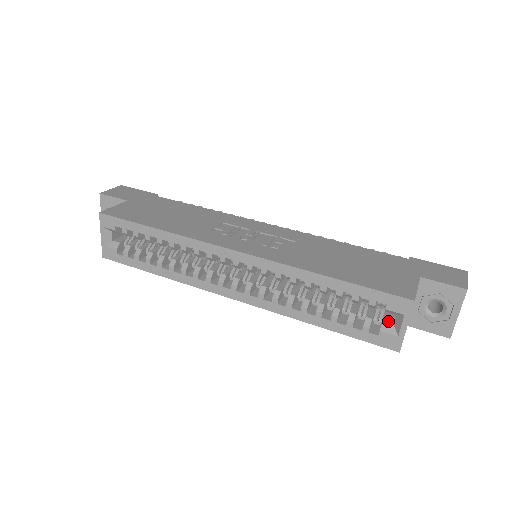
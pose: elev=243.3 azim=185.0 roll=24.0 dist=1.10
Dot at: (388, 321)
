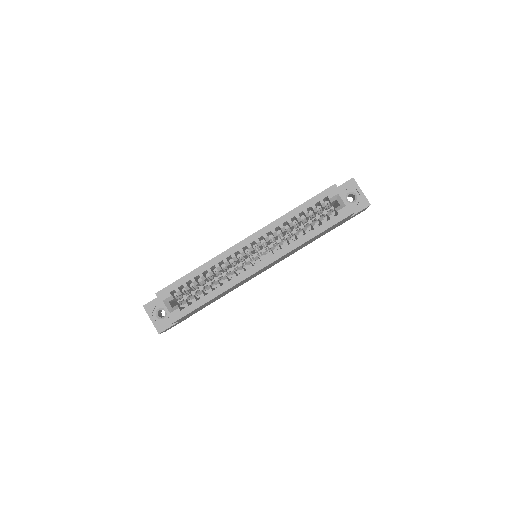
Dot at: (337, 208)
